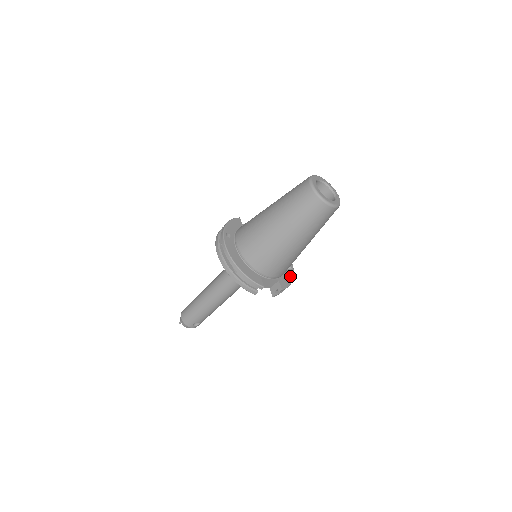
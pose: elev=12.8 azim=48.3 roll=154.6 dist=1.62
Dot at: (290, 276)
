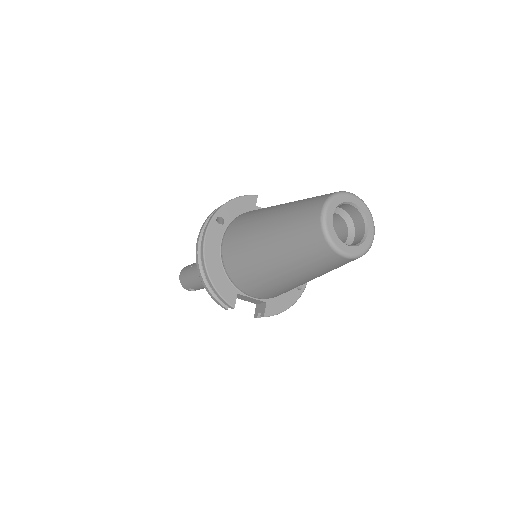
Dot at: (291, 299)
